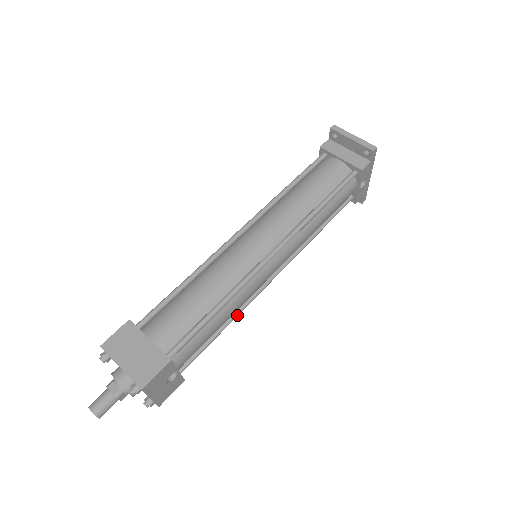
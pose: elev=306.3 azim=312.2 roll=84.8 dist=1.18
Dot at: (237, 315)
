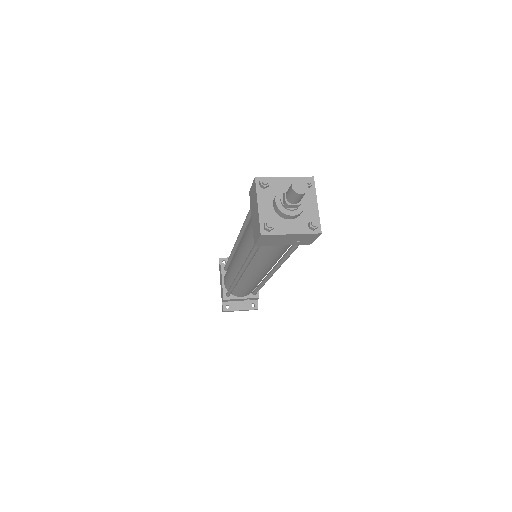
Dot at: occluded
